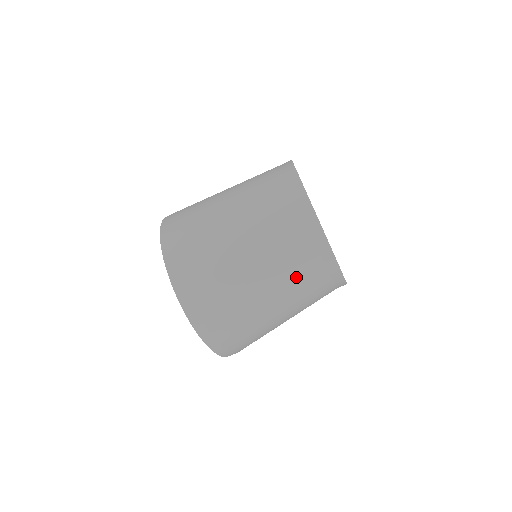
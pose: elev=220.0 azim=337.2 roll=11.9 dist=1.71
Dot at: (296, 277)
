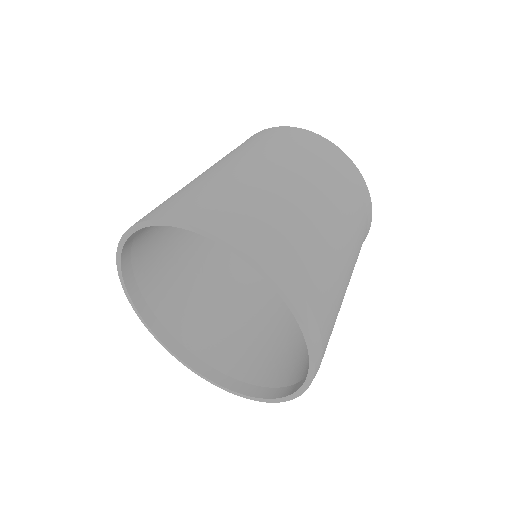
Dot at: (353, 217)
